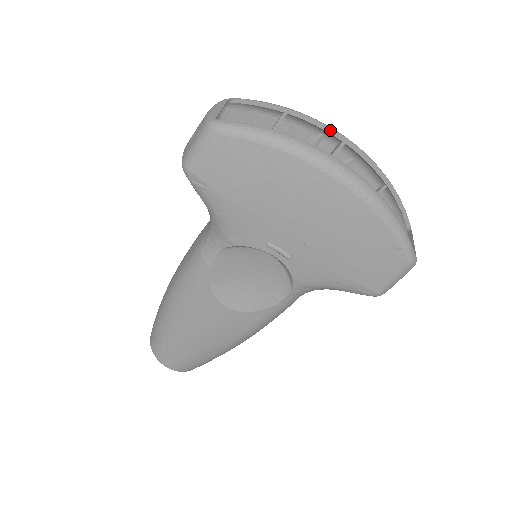
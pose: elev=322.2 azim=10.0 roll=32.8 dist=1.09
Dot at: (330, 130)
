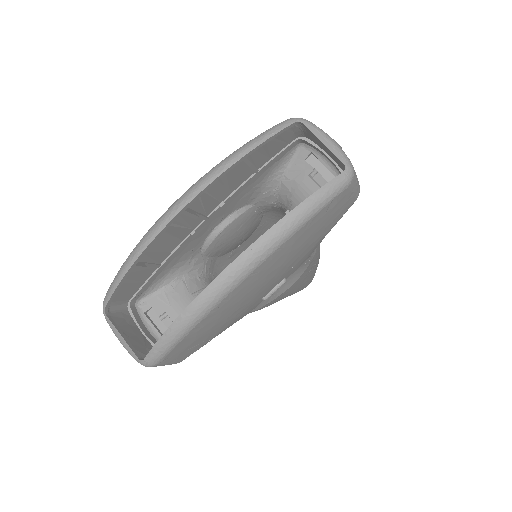
Dot at: (163, 231)
